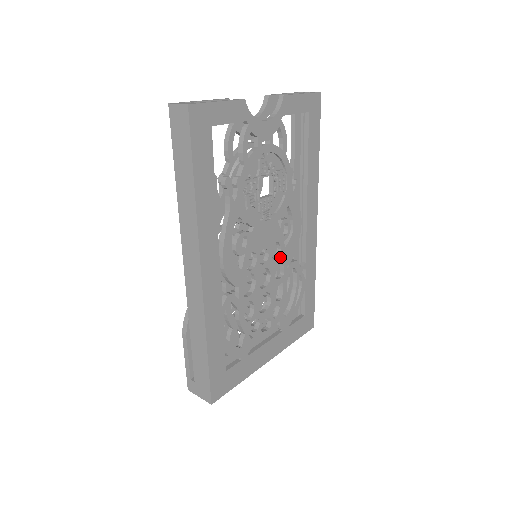
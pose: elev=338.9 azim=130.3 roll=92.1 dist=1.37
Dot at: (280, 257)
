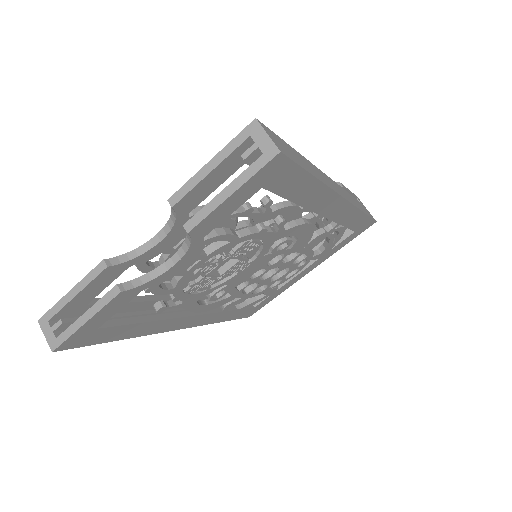
Dot at: (286, 255)
